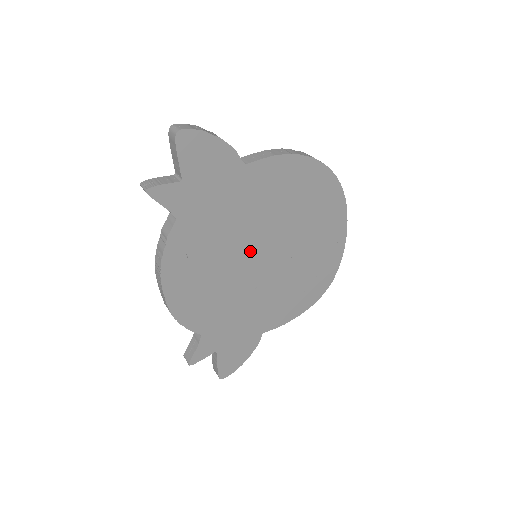
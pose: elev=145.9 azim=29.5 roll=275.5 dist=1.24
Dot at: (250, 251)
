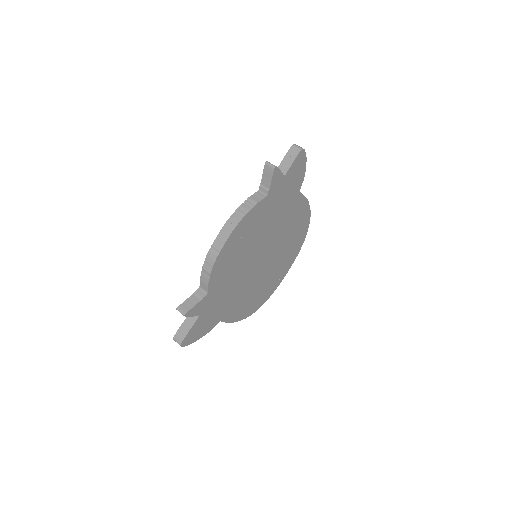
Dot at: (263, 248)
